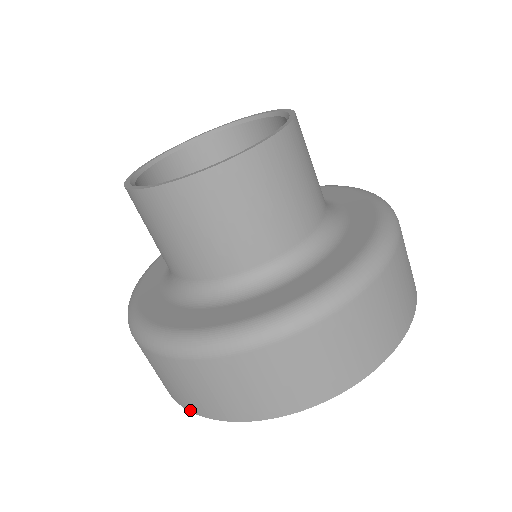
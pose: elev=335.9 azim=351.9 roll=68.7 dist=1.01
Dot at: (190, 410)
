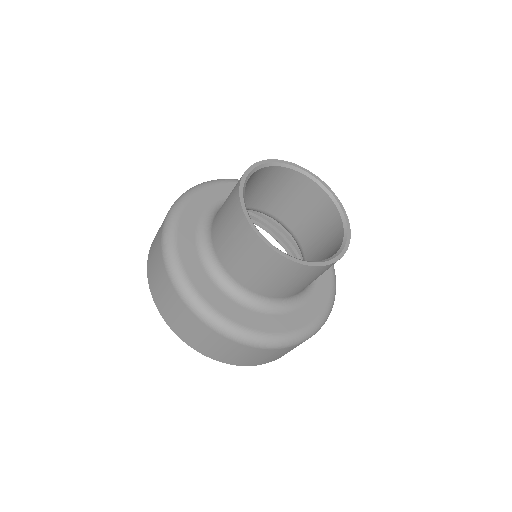
Dot at: occluded
